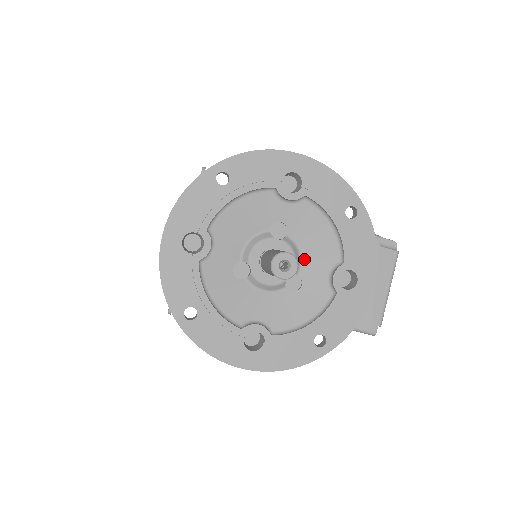
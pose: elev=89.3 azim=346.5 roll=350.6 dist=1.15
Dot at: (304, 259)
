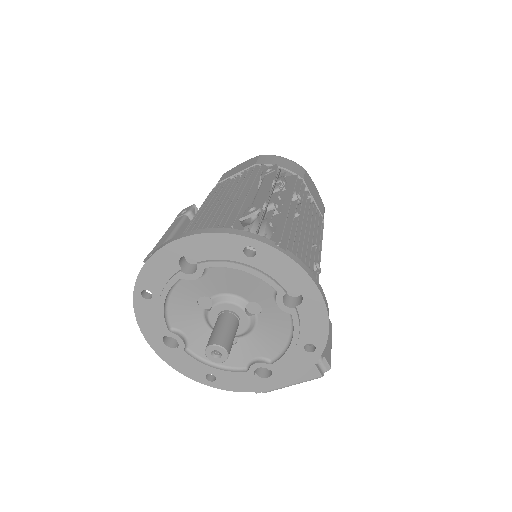
Dot at: (252, 335)
